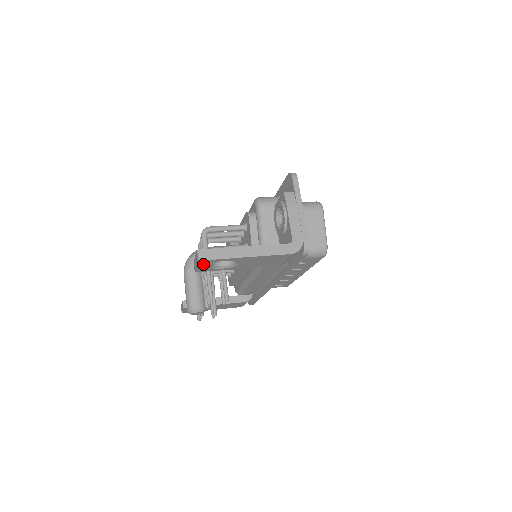
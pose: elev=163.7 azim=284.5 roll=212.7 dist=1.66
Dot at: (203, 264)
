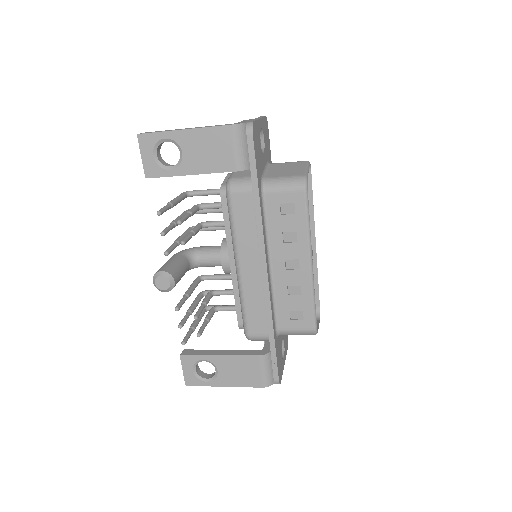
Dot at: (146, 149)
